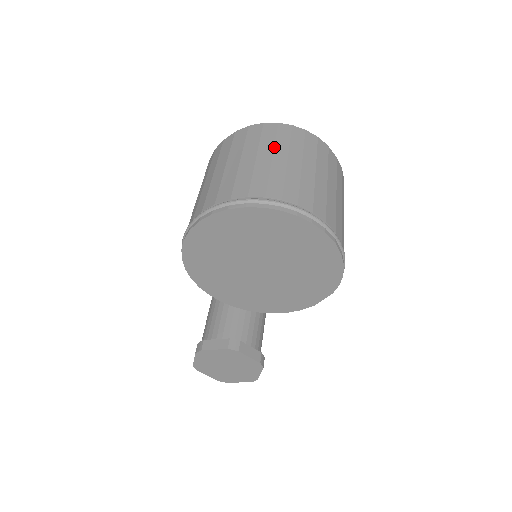
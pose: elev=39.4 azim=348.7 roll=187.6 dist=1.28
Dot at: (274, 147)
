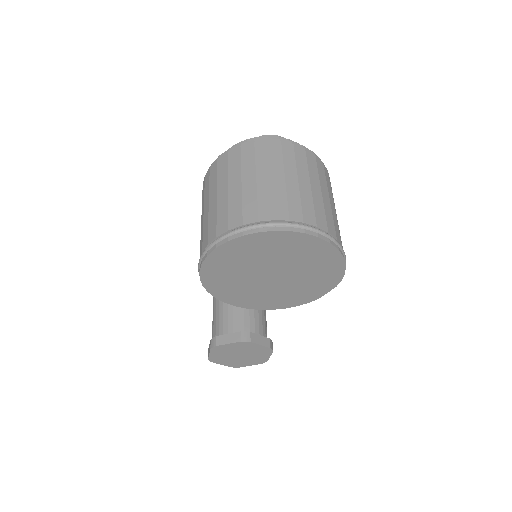
Dot at: (270, 166)
